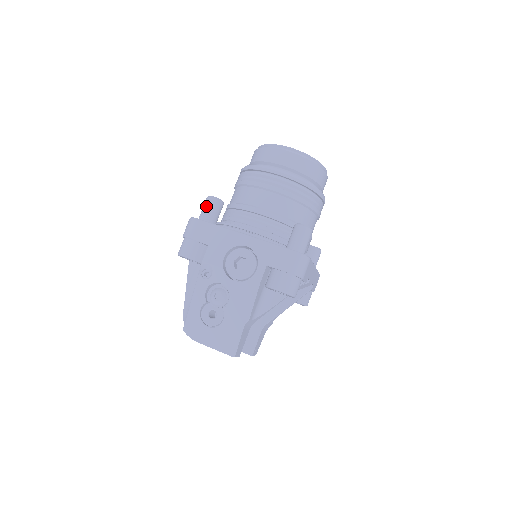
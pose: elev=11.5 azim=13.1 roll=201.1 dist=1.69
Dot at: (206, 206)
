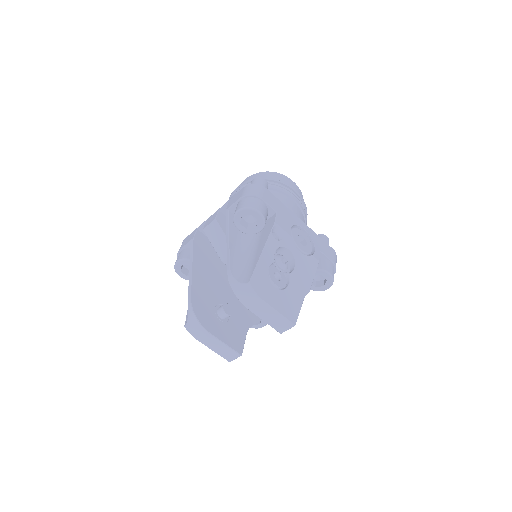
Dot at: (262, 183)
